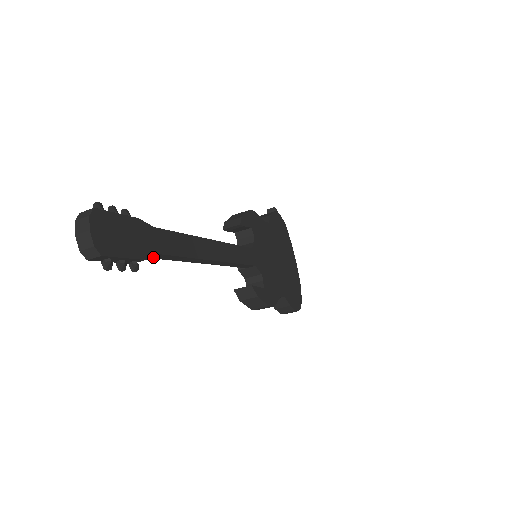
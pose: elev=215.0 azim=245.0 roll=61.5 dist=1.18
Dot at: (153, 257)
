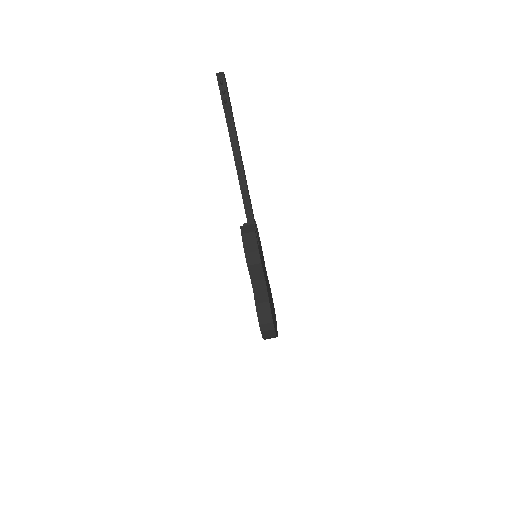
Dot at: (228, 121)
